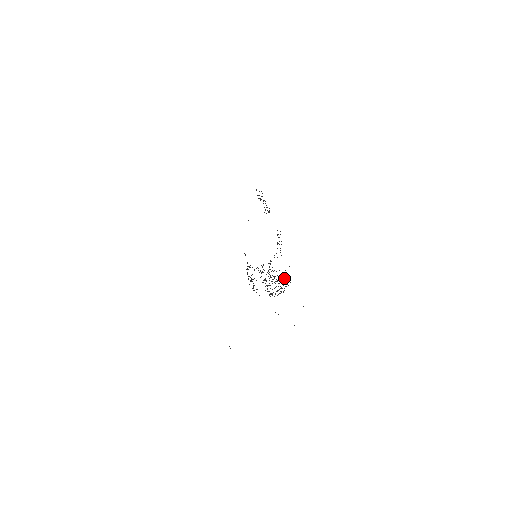
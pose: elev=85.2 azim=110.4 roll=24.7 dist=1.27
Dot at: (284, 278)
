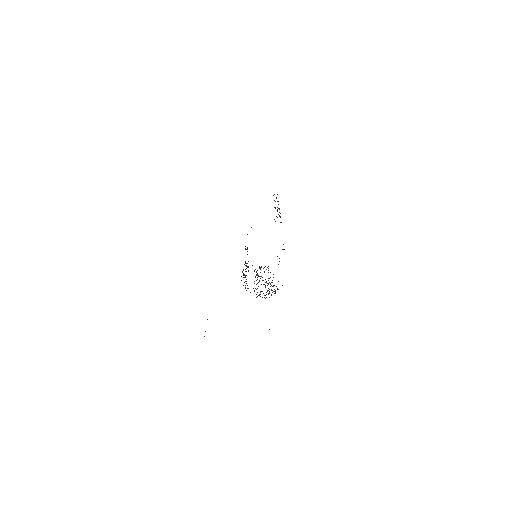
Dot at: occluded
